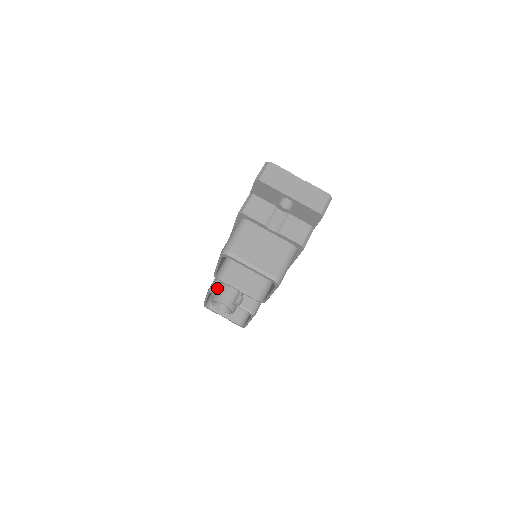
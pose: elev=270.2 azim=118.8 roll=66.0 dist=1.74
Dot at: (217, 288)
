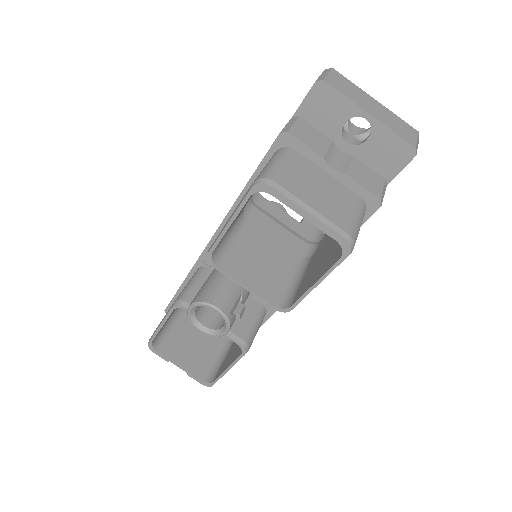
Dot at: (201, 288)
